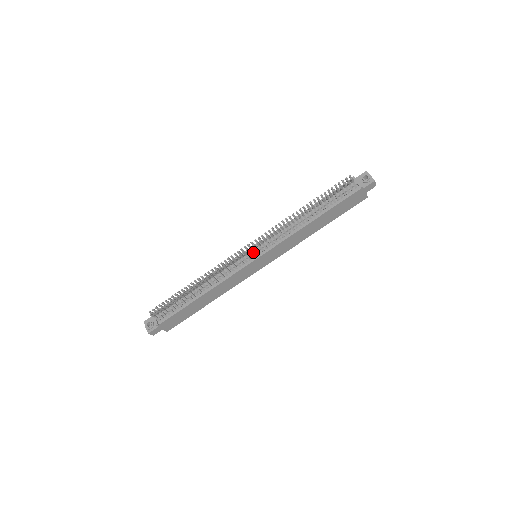
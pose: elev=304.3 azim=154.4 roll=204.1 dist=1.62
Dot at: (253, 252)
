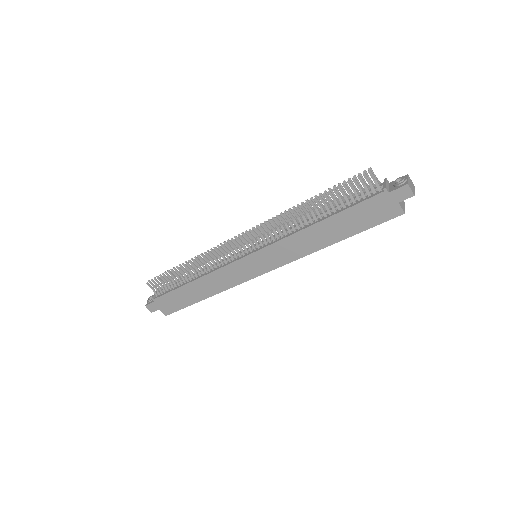
Dot at: (247, 245)
